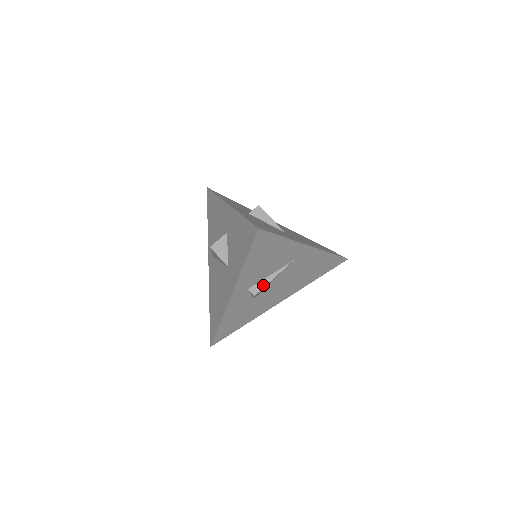
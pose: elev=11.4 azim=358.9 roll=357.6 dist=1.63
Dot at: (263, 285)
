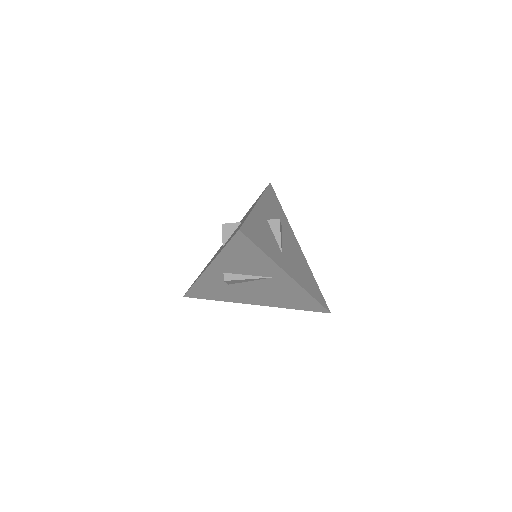
Dot at: (236, 278)
